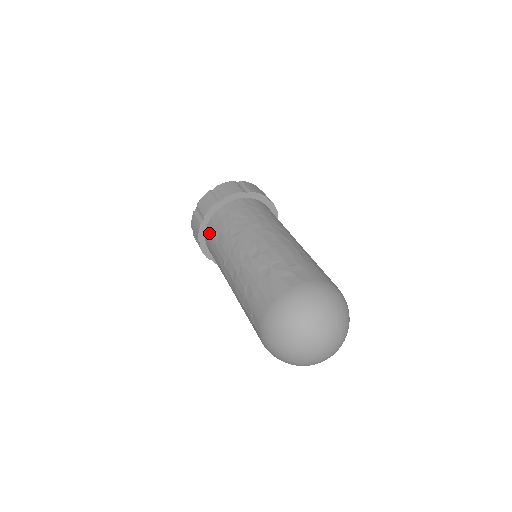
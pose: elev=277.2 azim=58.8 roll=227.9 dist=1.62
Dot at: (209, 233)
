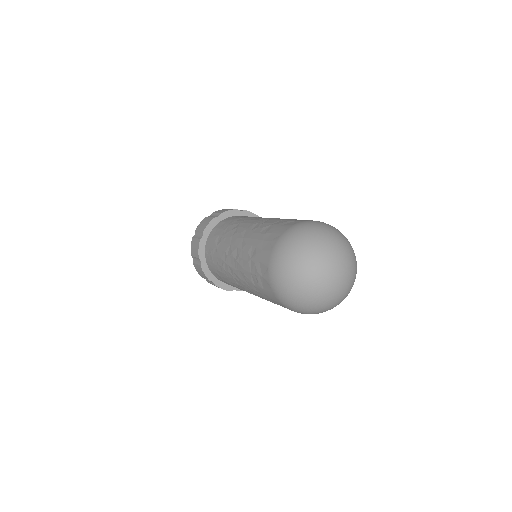
Dot at: (209, 245)
